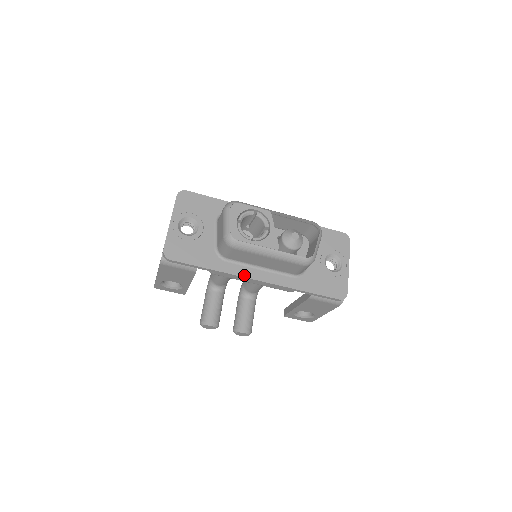
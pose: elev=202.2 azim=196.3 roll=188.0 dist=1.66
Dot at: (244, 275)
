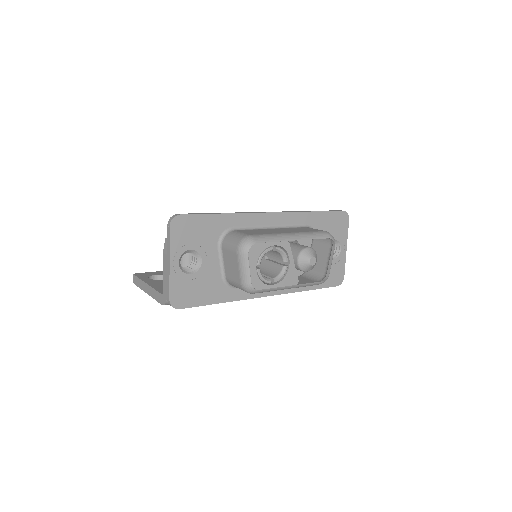
Dot at: (254, 296)
